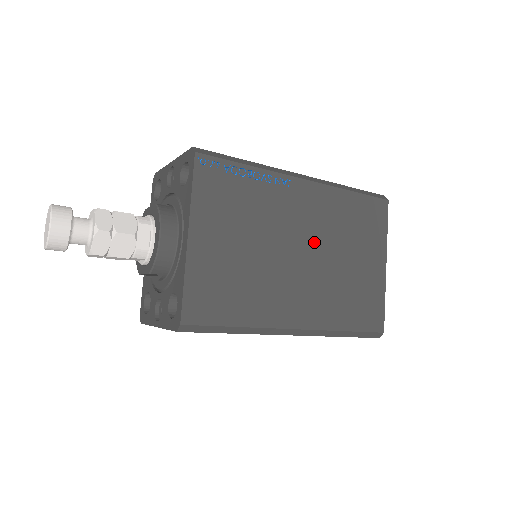
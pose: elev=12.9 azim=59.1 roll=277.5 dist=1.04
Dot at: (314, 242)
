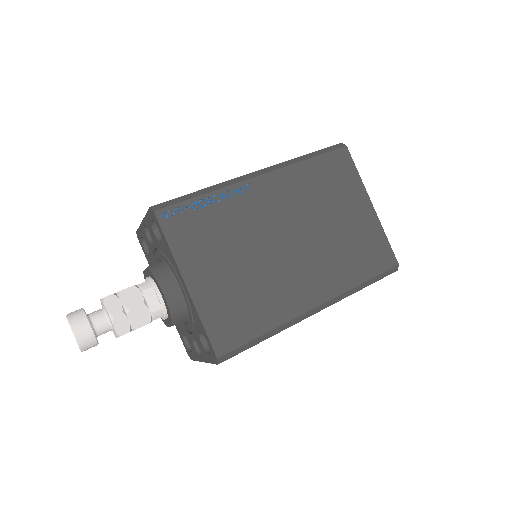
Dot at: (296, 224)
